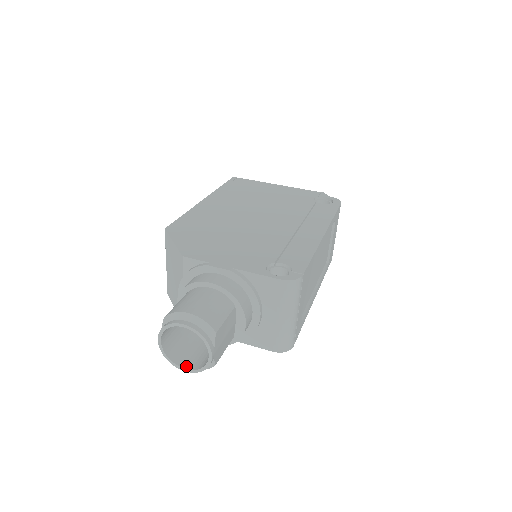
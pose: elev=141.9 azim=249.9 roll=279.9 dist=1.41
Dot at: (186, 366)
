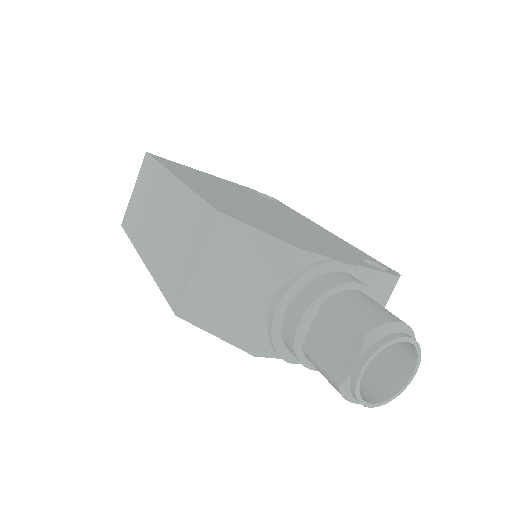
Dot at: (370, 400)
